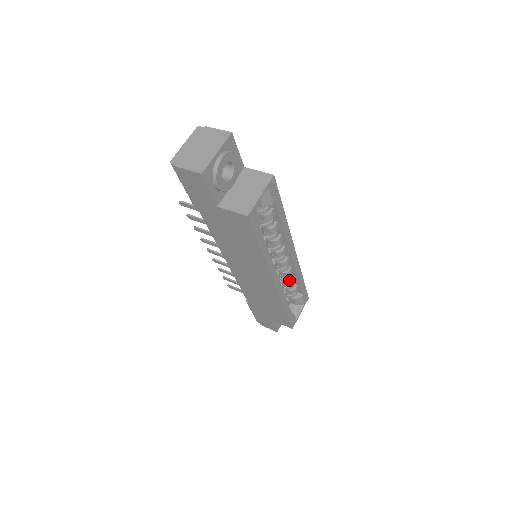
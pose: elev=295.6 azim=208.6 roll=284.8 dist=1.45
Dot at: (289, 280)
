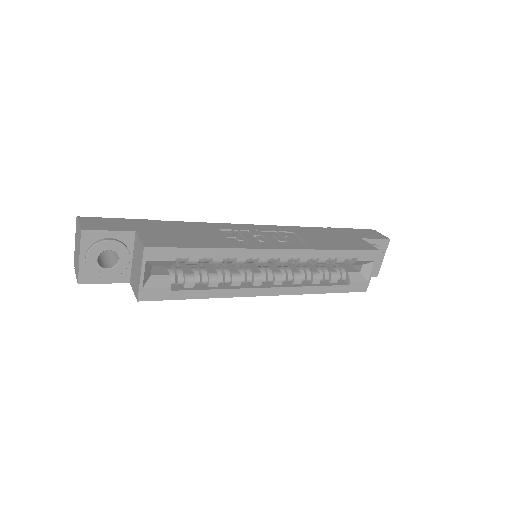
Dot at: (315, 261)
